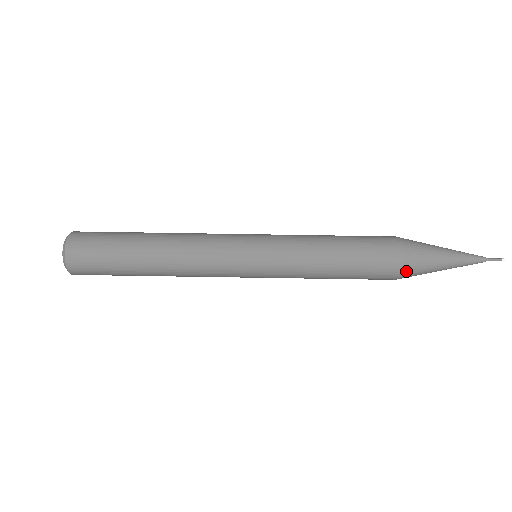
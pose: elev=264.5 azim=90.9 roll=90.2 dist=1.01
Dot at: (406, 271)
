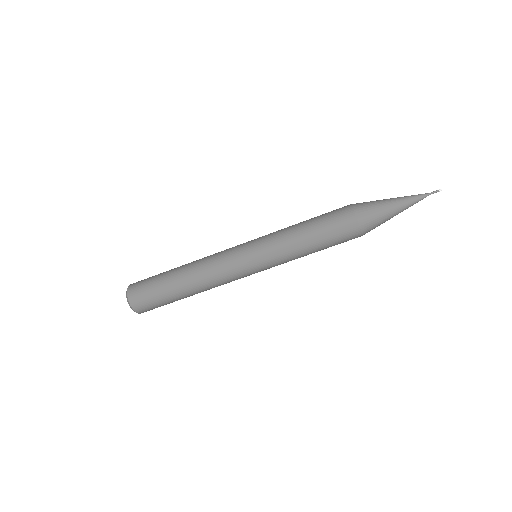
Dot at: (365, 225)
